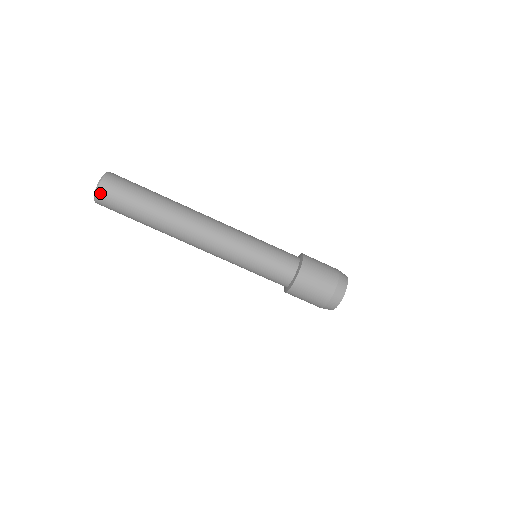
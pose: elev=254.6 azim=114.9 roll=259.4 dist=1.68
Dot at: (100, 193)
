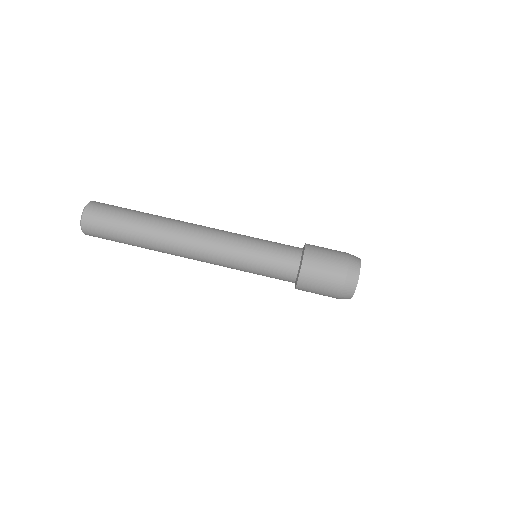
Dot at: (93, 203)
